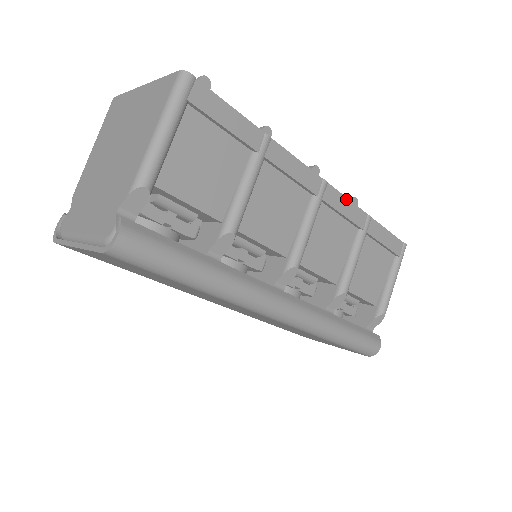
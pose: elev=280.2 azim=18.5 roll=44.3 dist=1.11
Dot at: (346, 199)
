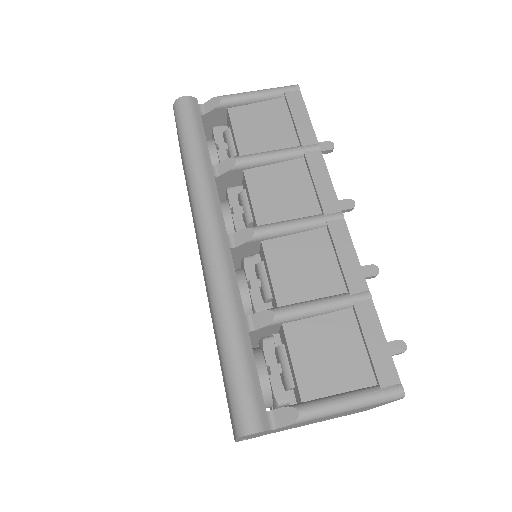
Dot at: (353, 250)
